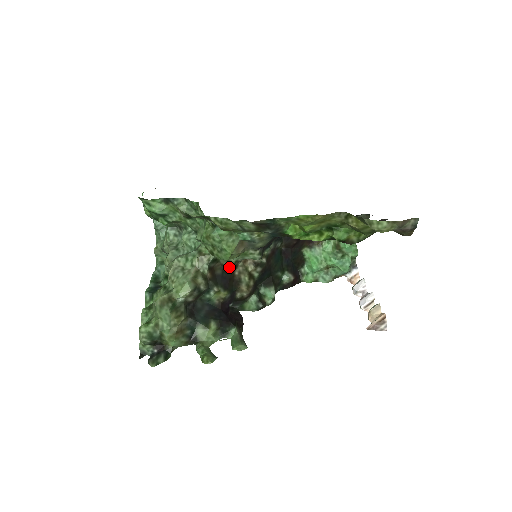
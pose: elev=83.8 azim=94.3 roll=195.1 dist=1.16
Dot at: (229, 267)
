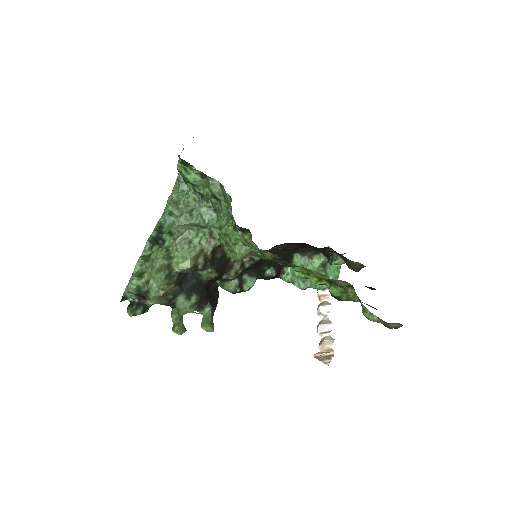
Dot at: occluded
